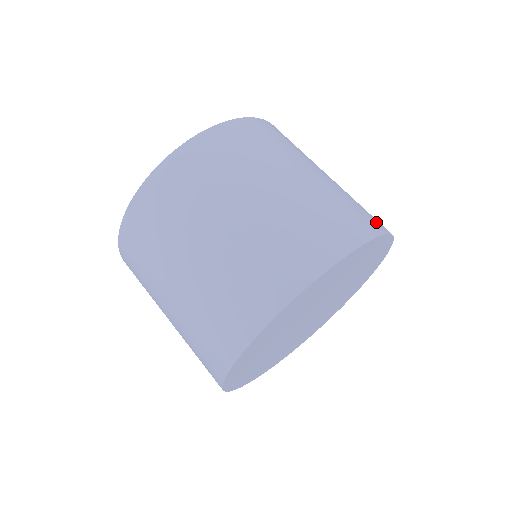
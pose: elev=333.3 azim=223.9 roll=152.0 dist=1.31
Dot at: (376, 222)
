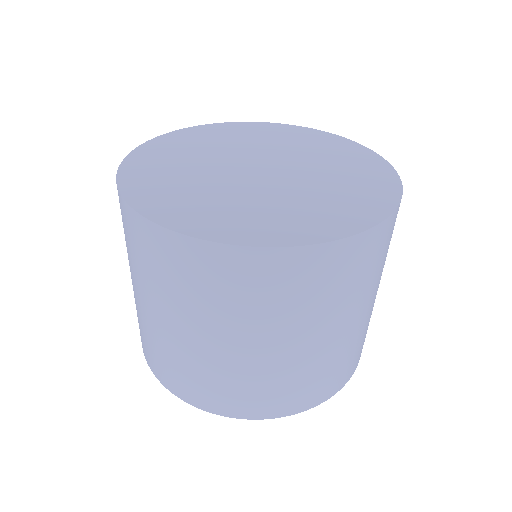
Dot at: occluded
